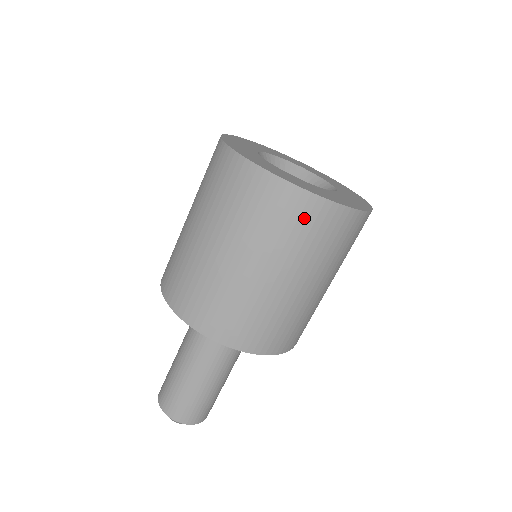
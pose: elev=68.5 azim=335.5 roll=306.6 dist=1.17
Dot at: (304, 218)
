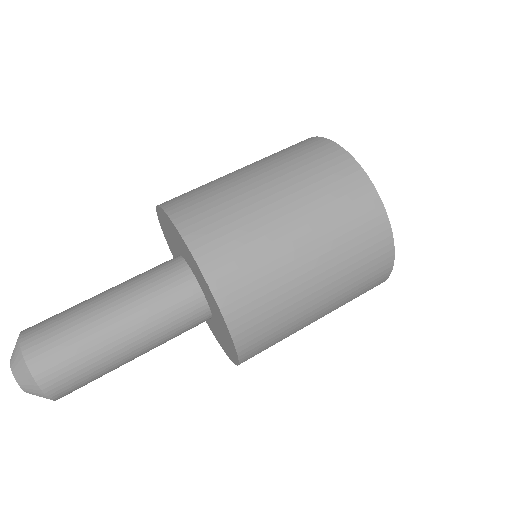
Dot at: (364, 220)
